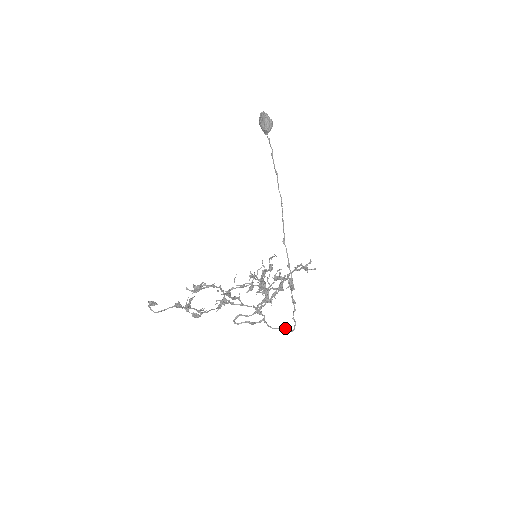
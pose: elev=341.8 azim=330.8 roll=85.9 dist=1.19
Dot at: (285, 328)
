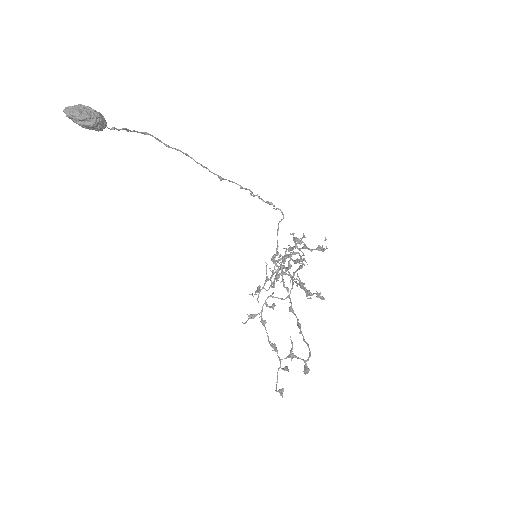
Dot at: occluded
